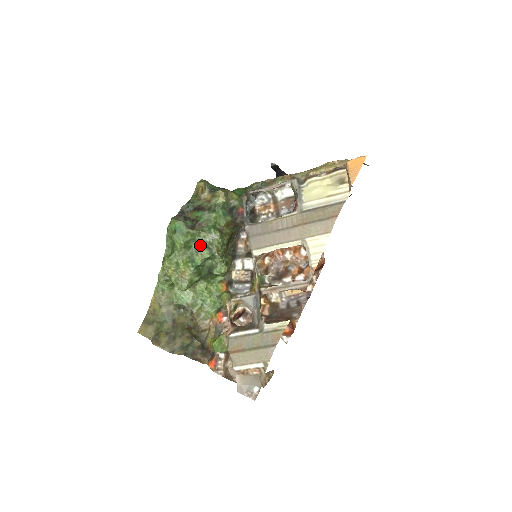
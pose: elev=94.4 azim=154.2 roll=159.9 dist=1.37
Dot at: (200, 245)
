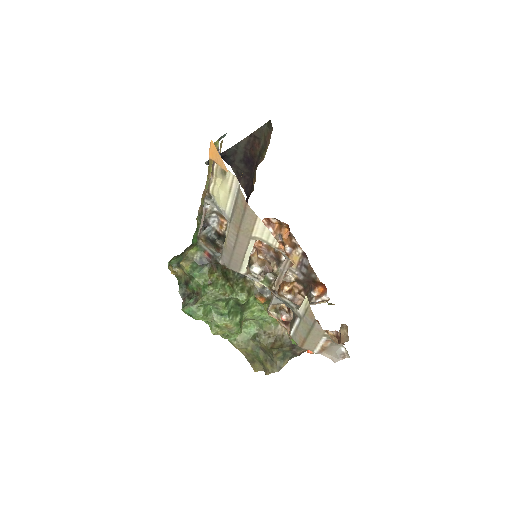
Dot at: (212, 304)
